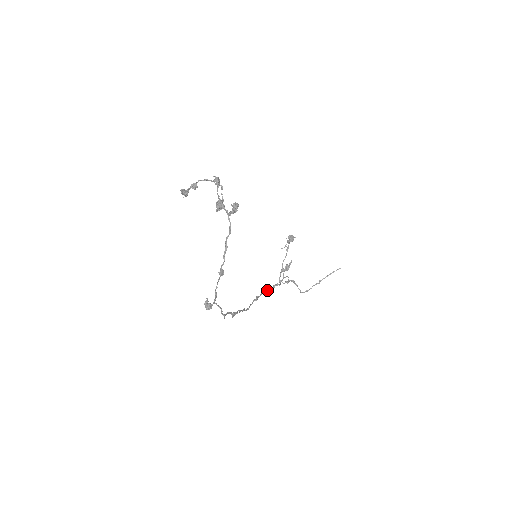
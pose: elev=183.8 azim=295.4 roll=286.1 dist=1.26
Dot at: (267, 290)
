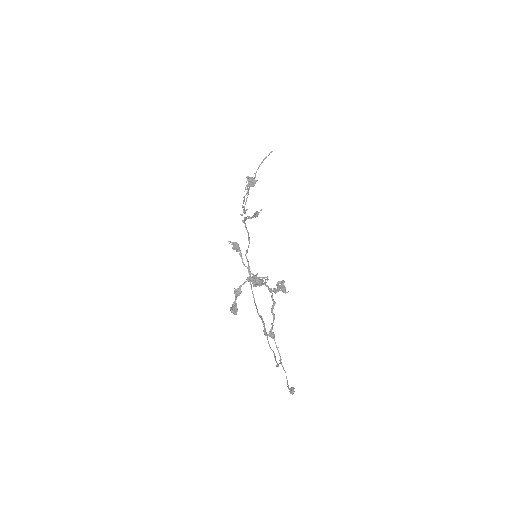
Dot at: (247, 251)
